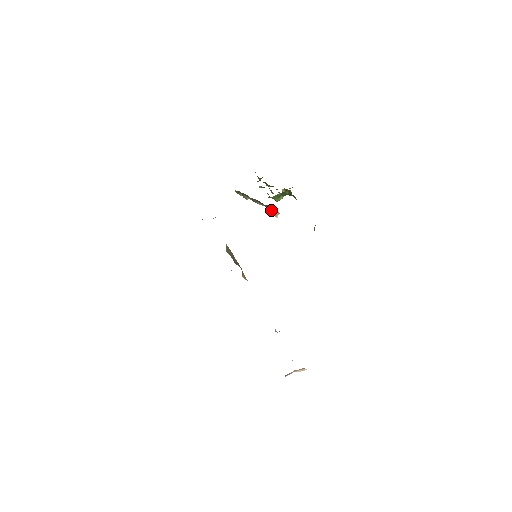
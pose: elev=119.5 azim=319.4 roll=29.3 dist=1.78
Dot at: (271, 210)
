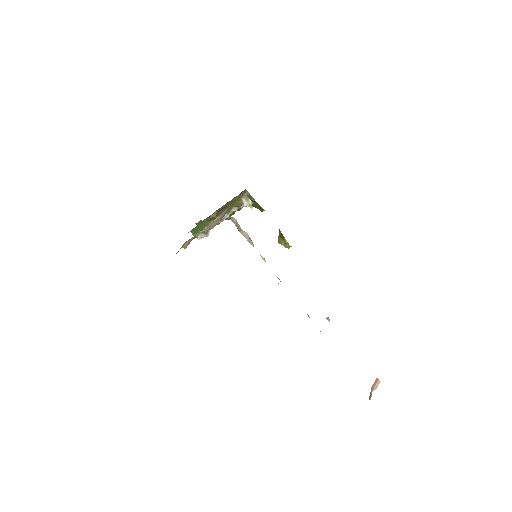
Dot at: (243, 204)
